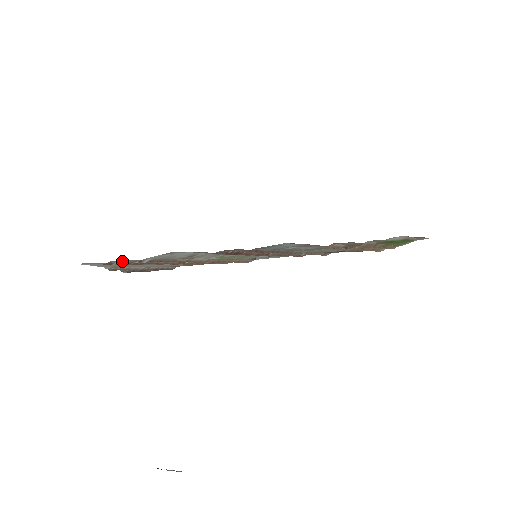
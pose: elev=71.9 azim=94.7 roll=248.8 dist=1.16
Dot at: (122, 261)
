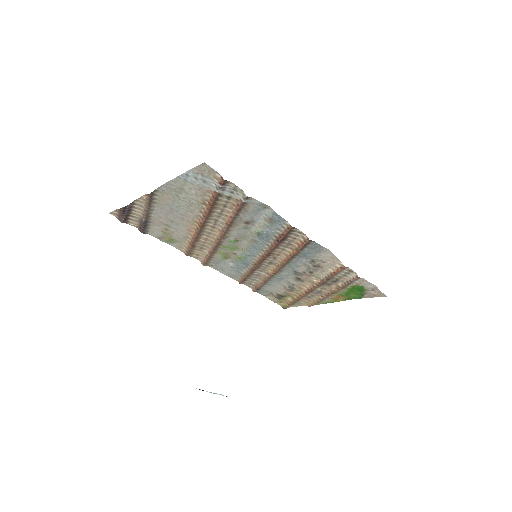
Dot at: (225, 188)
